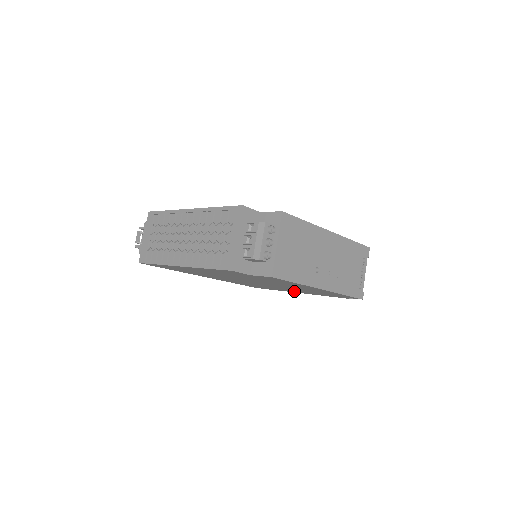
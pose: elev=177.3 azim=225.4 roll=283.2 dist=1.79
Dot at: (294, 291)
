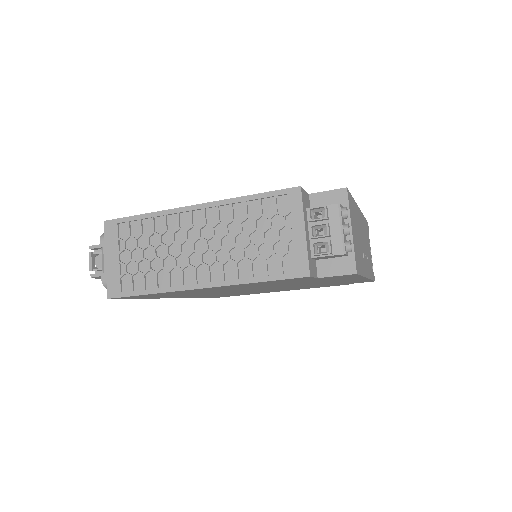
Dot at: (281, 290)
